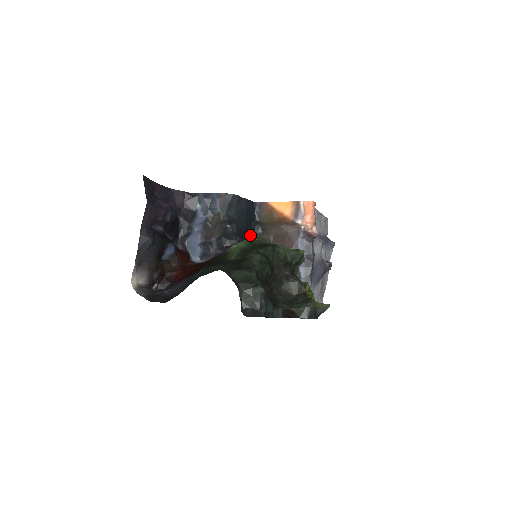
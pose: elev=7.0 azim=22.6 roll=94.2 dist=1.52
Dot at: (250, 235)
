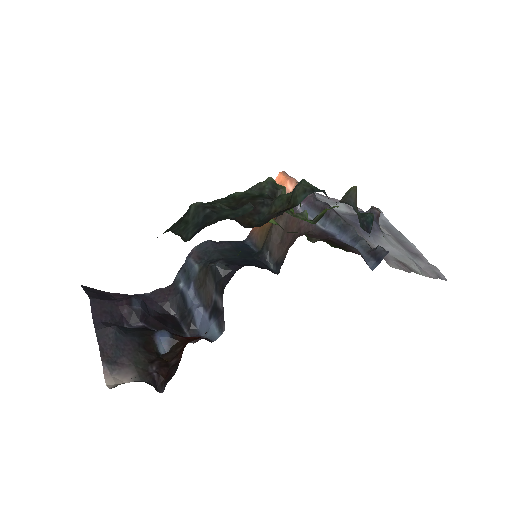
Dot at: (256, 264)
